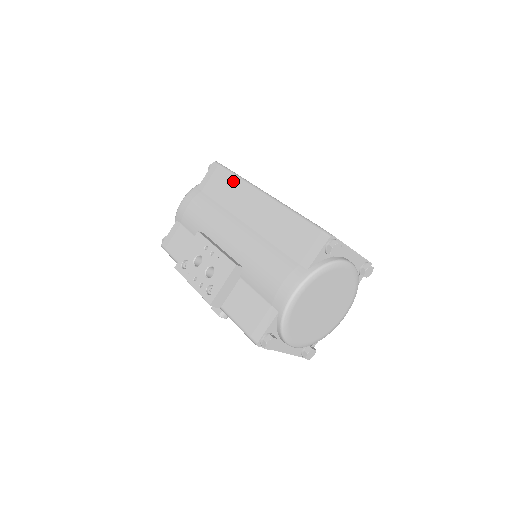
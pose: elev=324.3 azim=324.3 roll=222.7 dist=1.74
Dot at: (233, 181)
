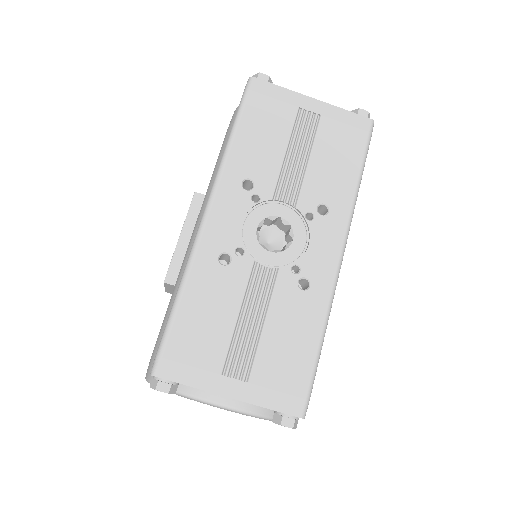
Dot at: occluded
